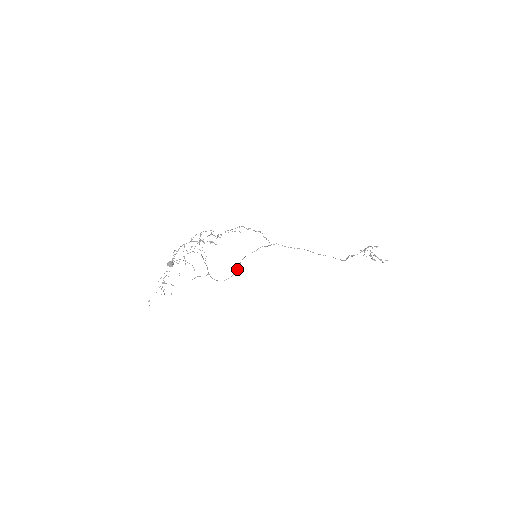
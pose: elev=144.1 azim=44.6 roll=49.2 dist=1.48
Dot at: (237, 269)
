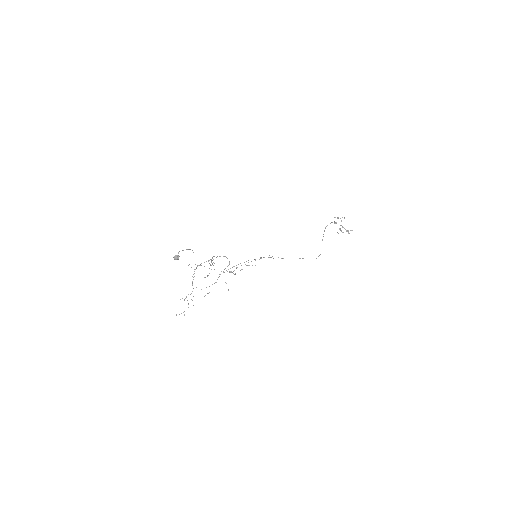
Dot at: (238, 264)
